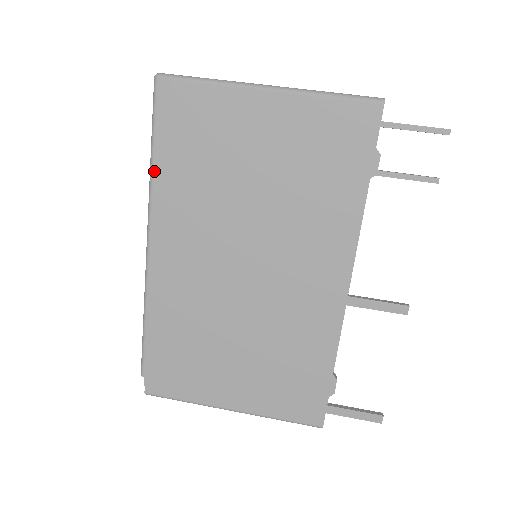
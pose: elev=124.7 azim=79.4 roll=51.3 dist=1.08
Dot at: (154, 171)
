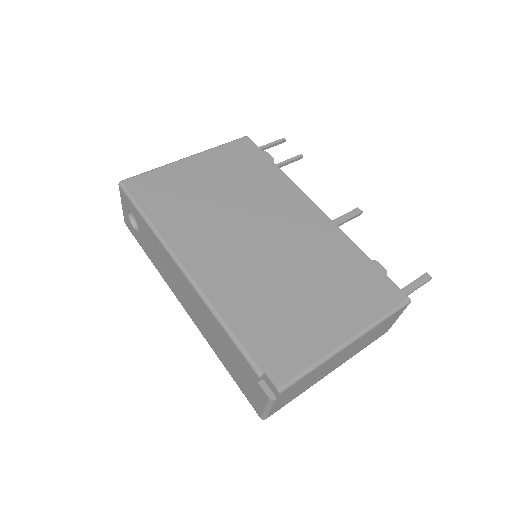
Dot at: (154, 224)
